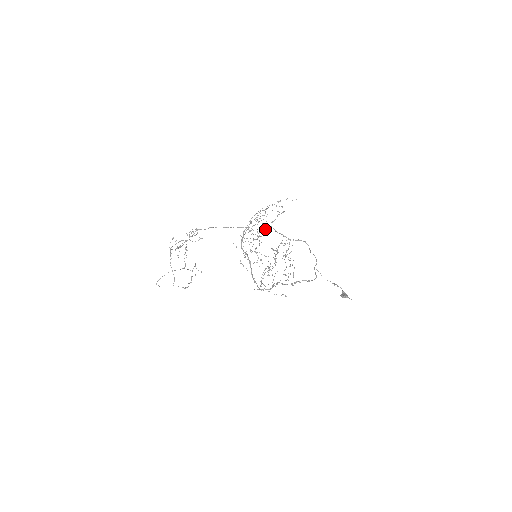
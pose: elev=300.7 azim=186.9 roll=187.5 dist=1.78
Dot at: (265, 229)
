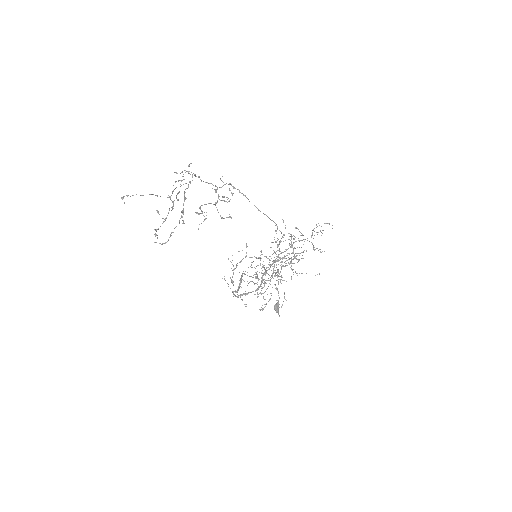
Dot at: occluded
